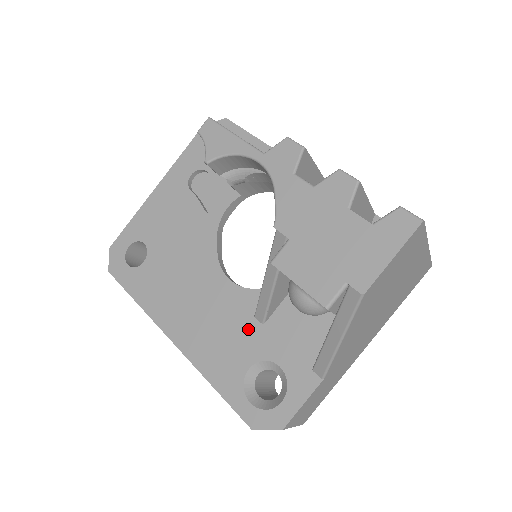
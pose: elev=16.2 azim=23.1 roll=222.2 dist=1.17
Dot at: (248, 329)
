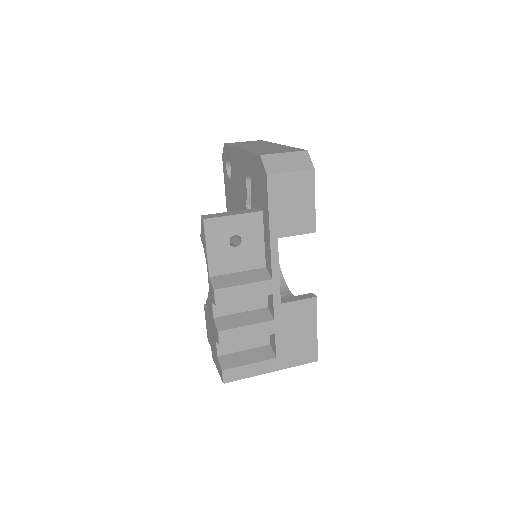
Dot at: occluded
